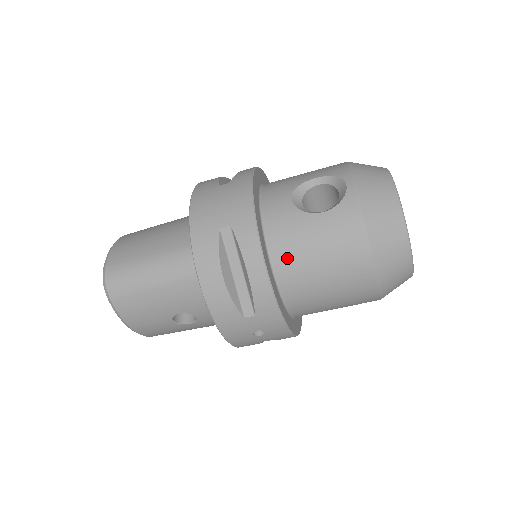
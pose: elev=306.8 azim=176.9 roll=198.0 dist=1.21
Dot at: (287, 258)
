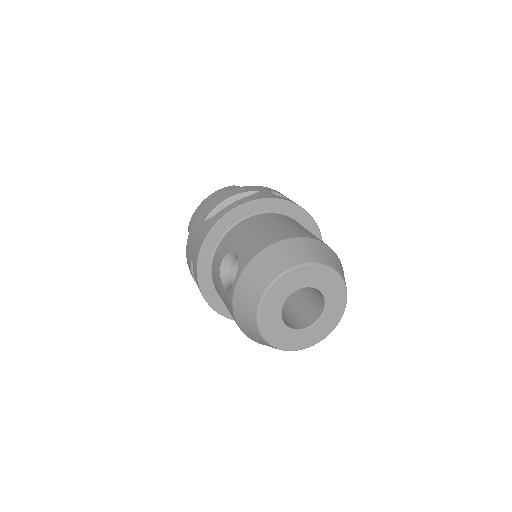
Dot at: occluded
